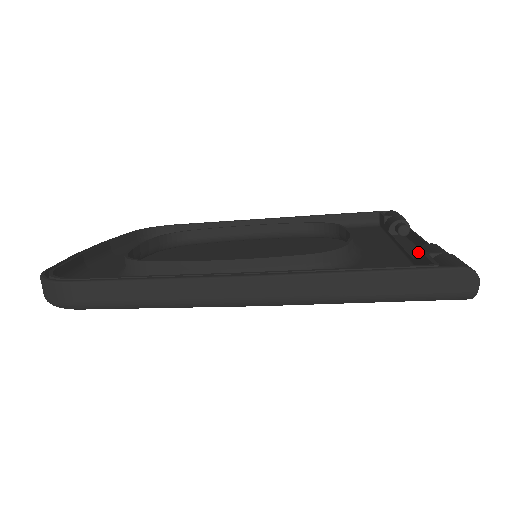
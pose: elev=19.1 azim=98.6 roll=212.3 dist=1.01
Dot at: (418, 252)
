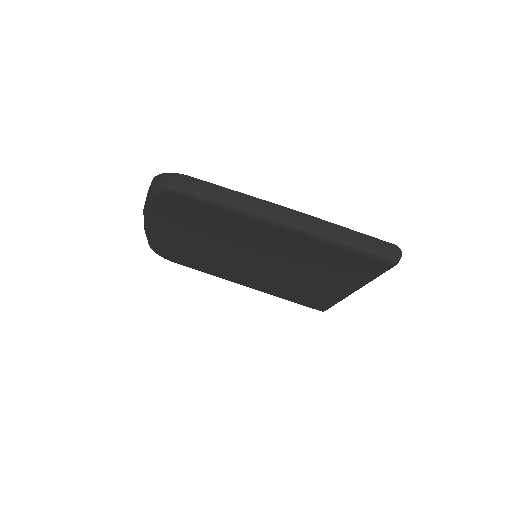
Dot at: occluded
